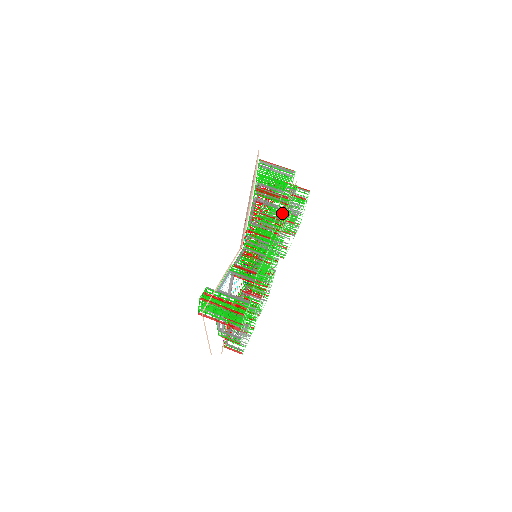
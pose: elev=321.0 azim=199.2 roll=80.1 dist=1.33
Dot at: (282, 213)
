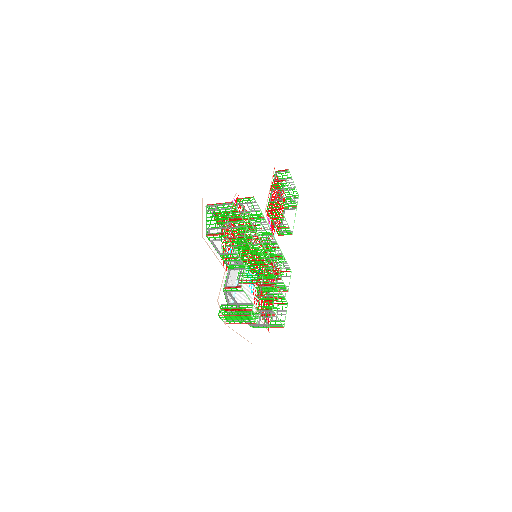
Dot at: (256, 219)
